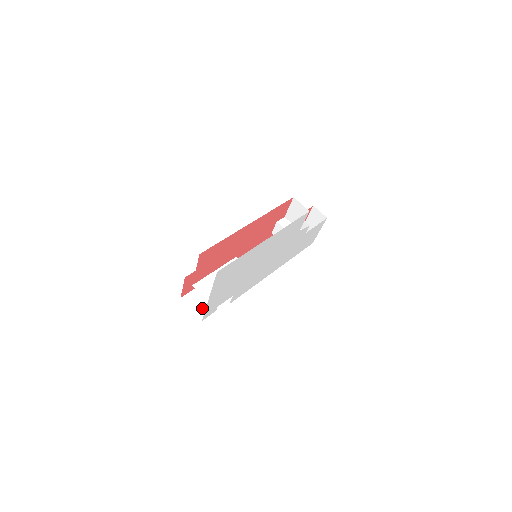
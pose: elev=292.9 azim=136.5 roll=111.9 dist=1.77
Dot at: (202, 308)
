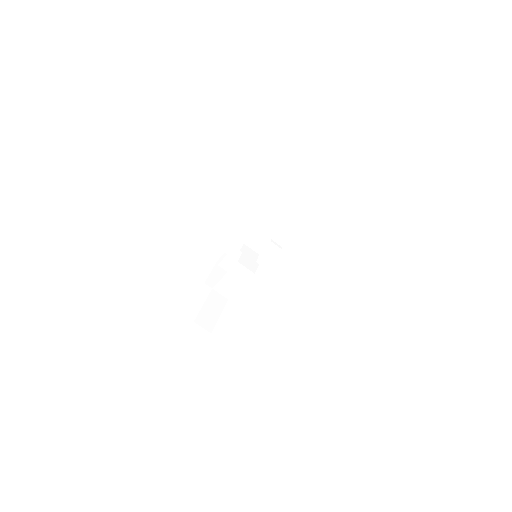
Dot at: occluded
